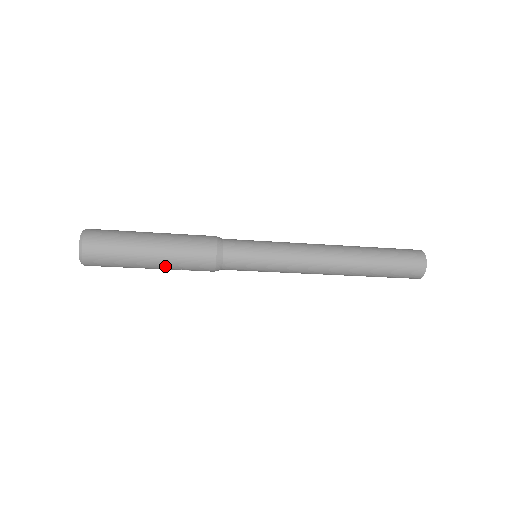
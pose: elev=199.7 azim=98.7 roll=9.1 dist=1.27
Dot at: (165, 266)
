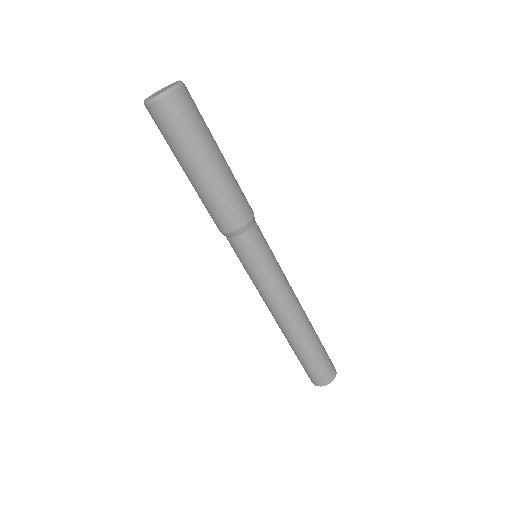
Dot at: (211, 183)
